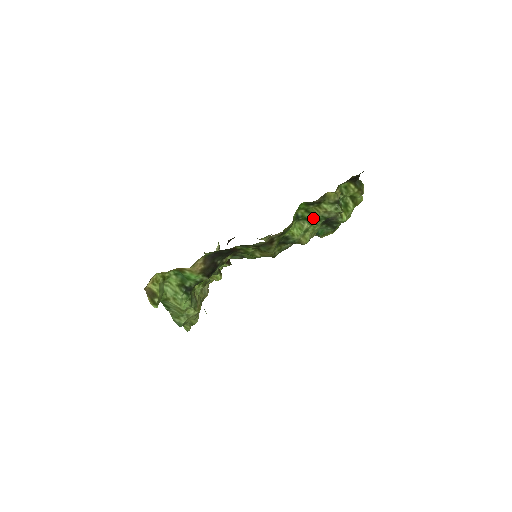
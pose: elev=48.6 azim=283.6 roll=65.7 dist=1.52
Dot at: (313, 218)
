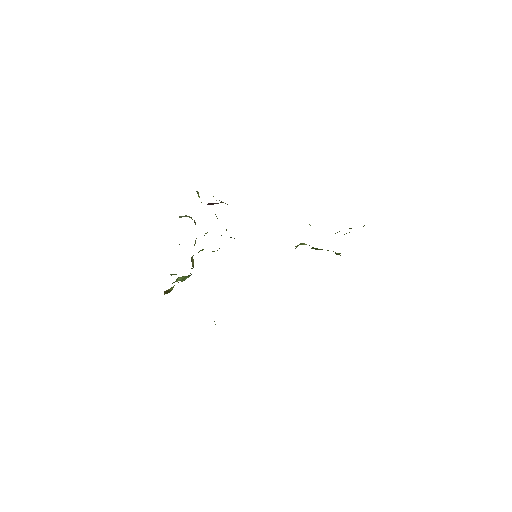
Dot at: occluded
